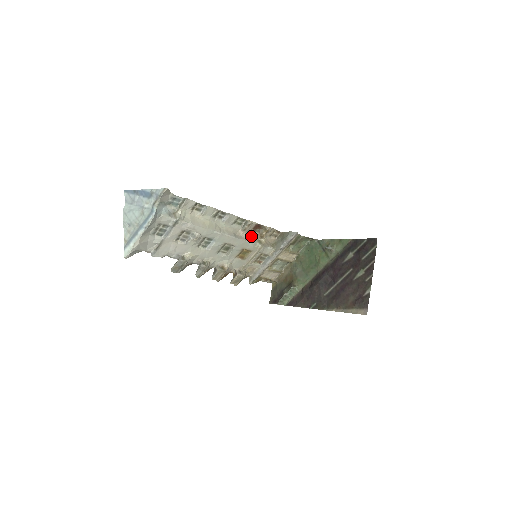
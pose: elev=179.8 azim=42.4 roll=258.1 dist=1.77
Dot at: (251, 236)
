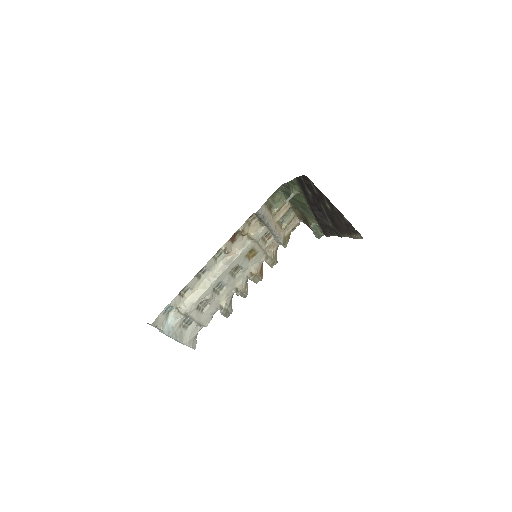
Dot at: (238, 245)
